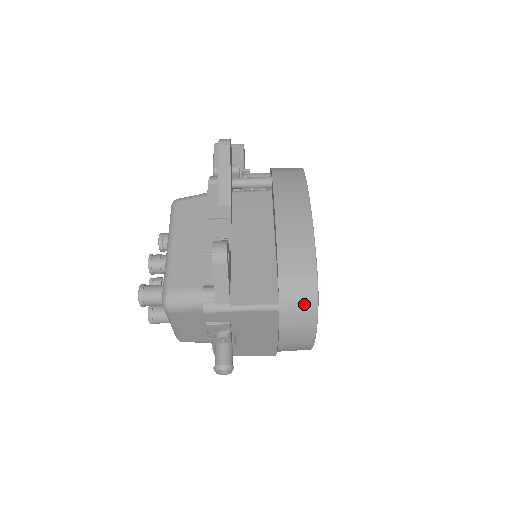
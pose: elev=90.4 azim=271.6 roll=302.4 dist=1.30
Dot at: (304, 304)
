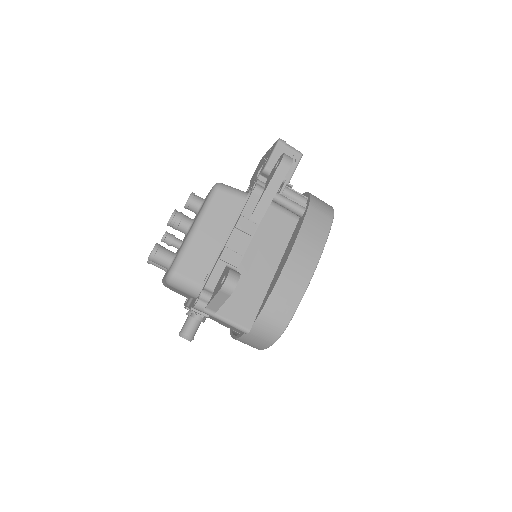
Dot at: (267, 336)
